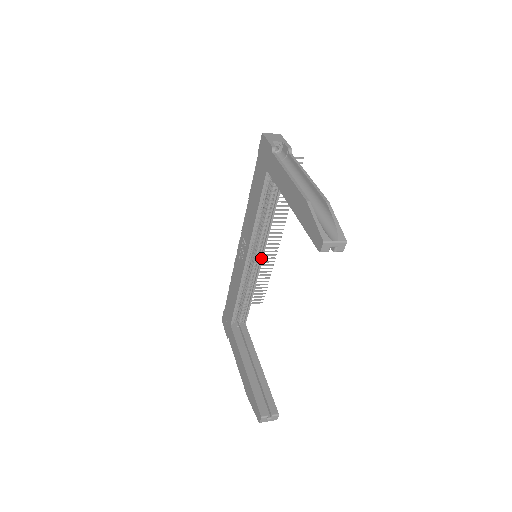
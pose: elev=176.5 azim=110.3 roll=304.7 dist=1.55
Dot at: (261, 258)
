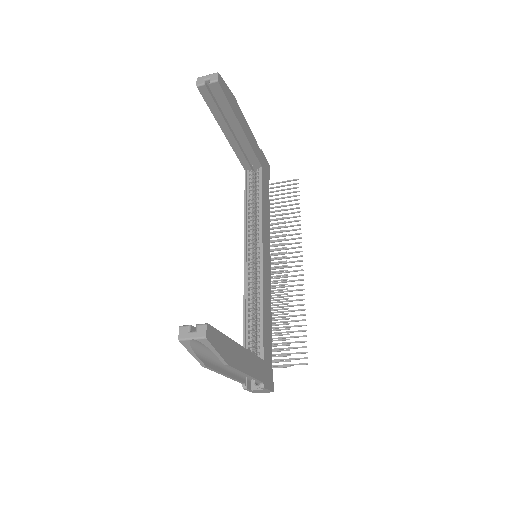
Dot at: (261, 256)
